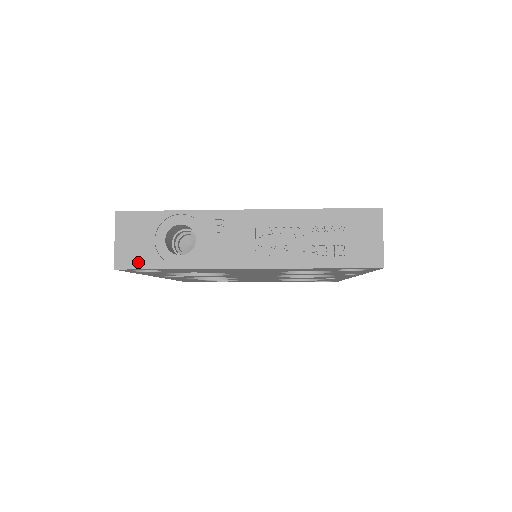
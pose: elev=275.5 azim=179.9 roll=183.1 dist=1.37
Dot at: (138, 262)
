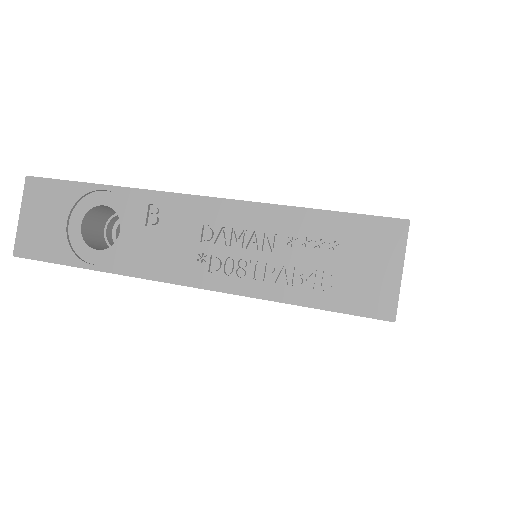
Dot at: (42, 251)
